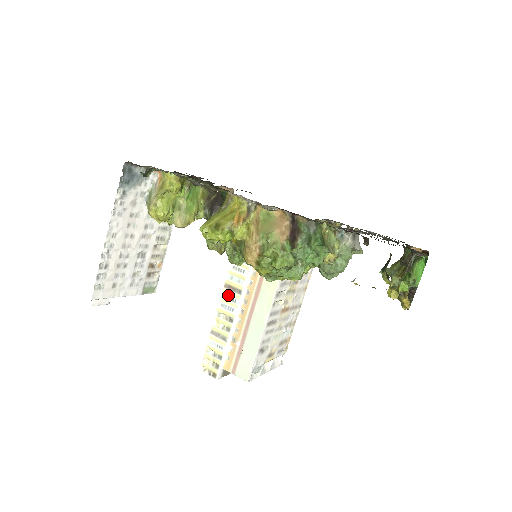
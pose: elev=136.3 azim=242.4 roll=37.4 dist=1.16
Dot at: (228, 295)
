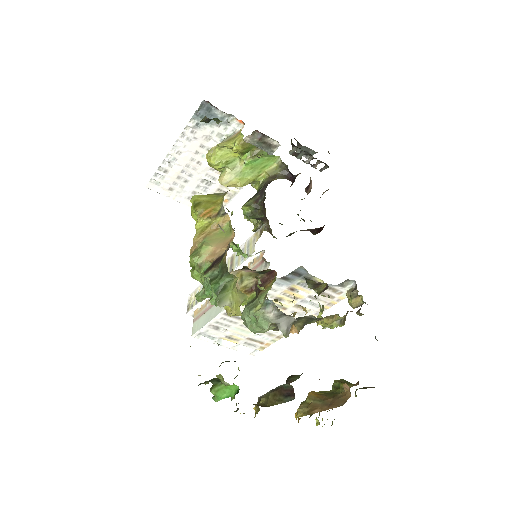
Dot at: (227, 266)
